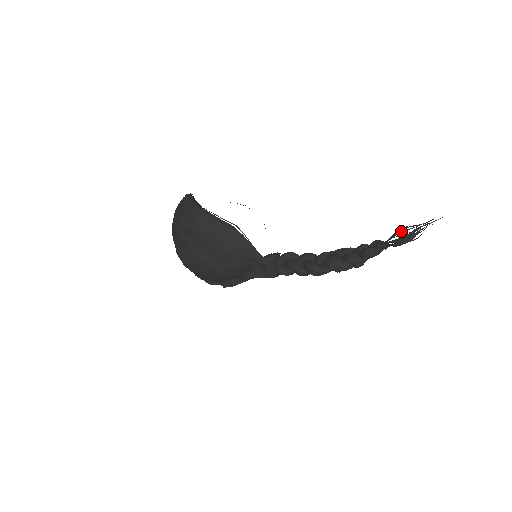
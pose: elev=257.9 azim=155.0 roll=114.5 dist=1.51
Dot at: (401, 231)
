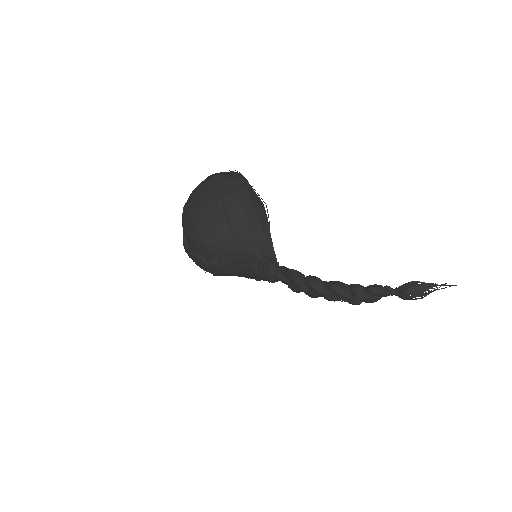
Dot at: (415, 281)
